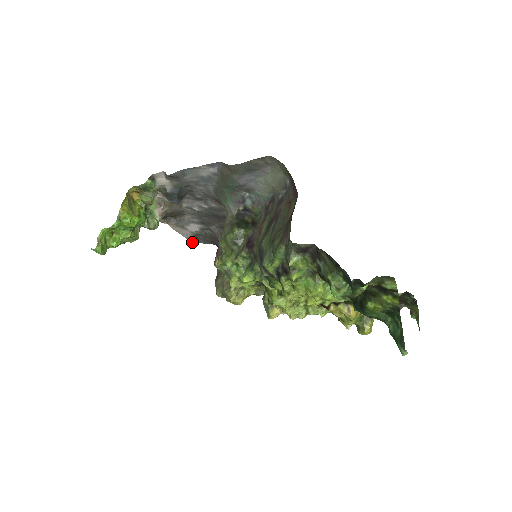
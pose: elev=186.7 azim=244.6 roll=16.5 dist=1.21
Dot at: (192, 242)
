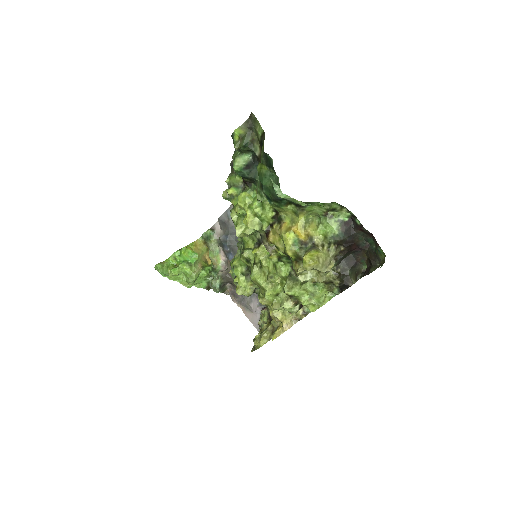
Dot at: occluded
